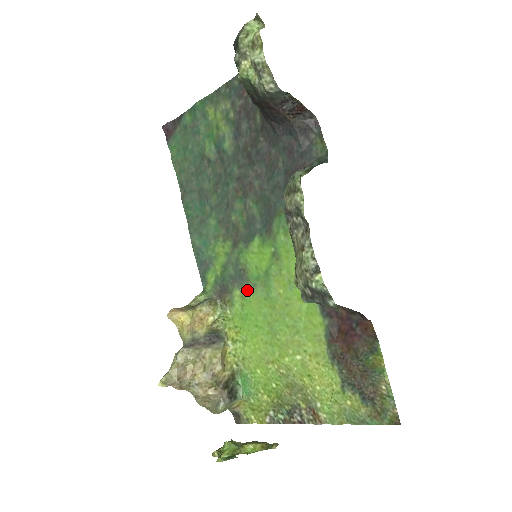
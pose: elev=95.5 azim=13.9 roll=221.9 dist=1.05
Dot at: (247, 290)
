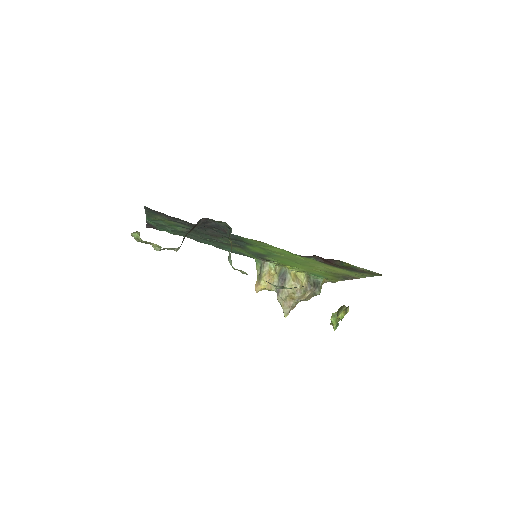
Dot at: (270, 257)
